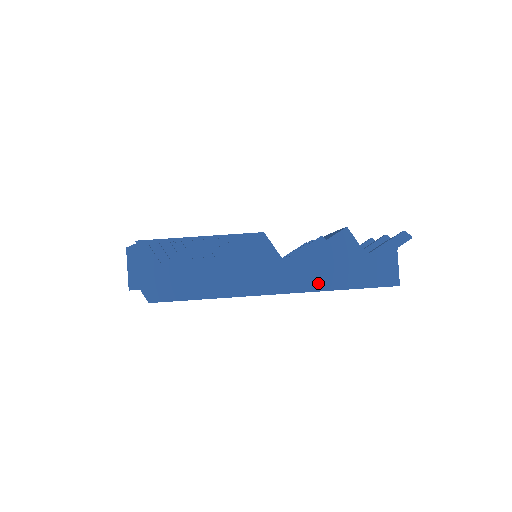
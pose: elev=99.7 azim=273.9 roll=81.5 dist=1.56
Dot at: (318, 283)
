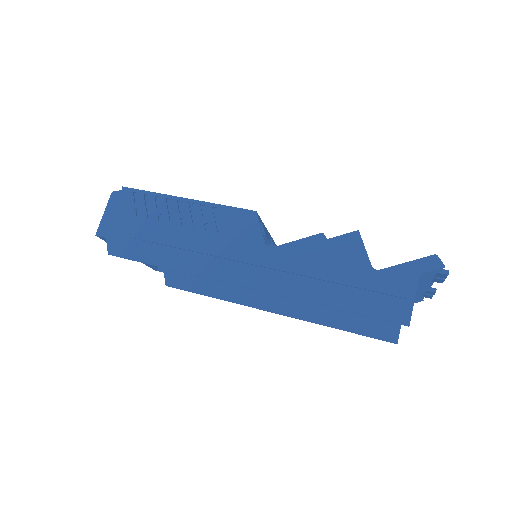
Dot at: (300, 289)
